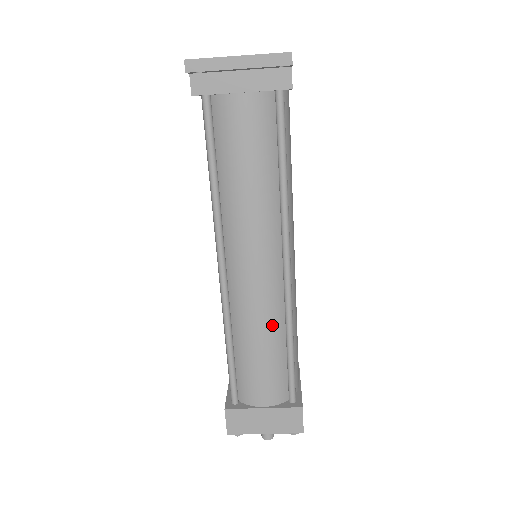
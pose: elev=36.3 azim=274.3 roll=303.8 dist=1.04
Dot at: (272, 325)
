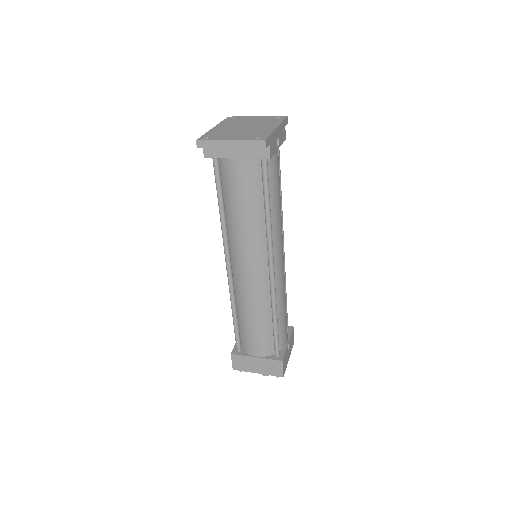
Dot at: (261, 306)
